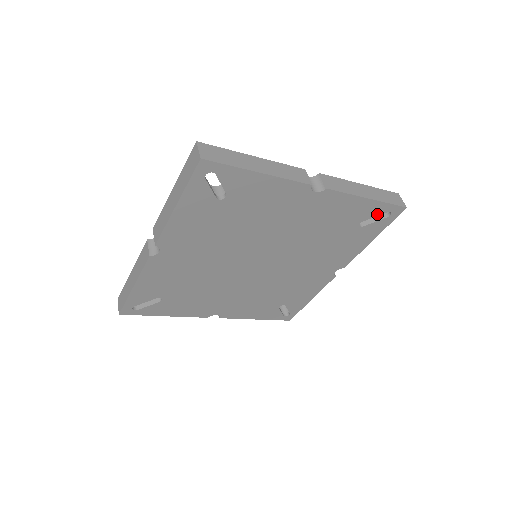
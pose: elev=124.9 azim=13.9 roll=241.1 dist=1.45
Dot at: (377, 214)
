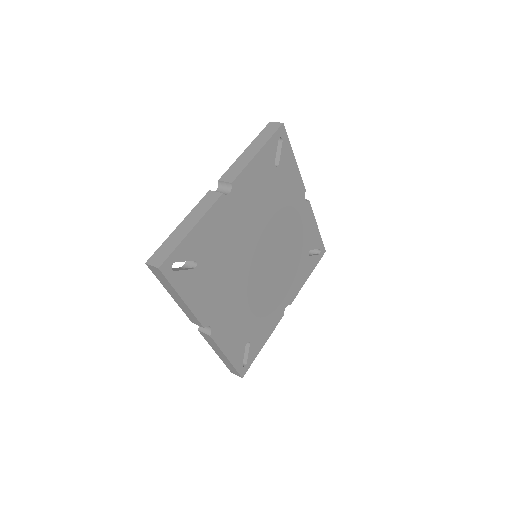
Dot at: (316, 247)
